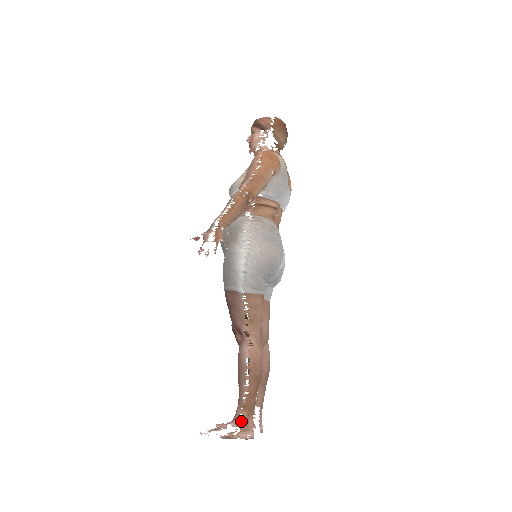
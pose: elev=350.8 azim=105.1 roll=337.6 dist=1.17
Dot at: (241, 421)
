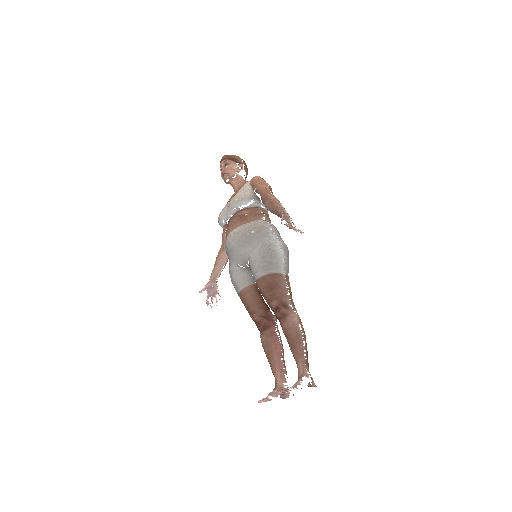
Dot at: (309, 374)
